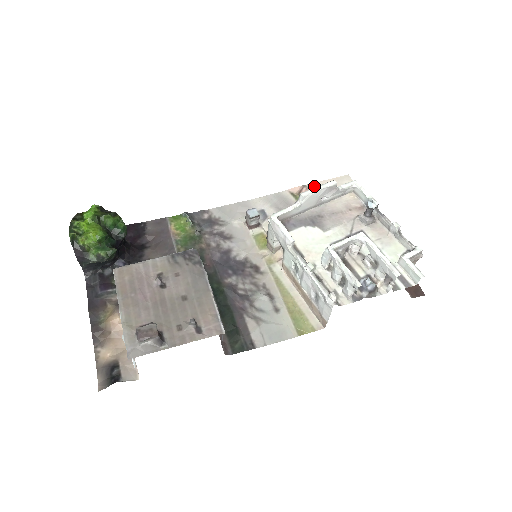
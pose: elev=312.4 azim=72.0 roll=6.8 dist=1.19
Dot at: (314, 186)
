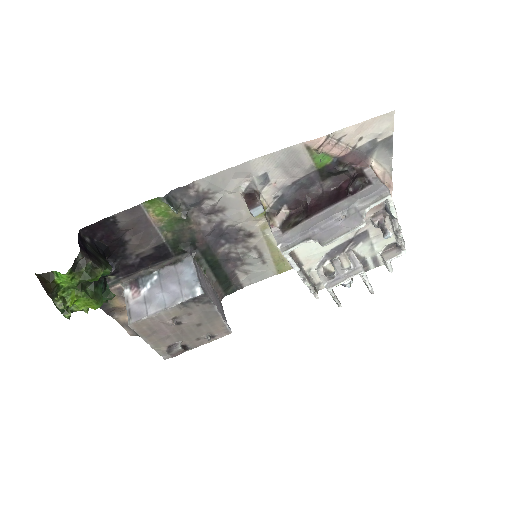
Dot at: (341, 135)
